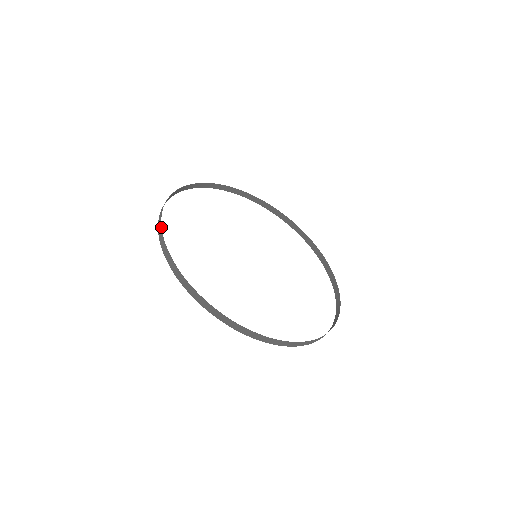
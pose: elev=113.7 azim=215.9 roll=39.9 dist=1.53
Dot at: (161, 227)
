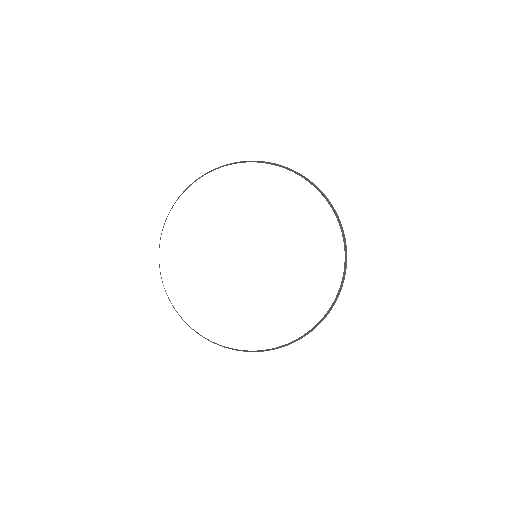
Dot at: (159, 267)
